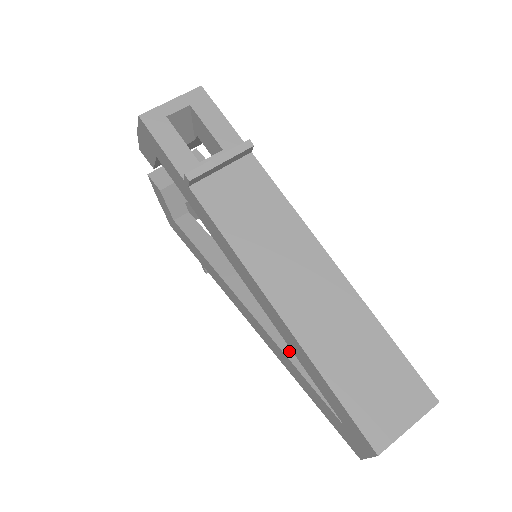
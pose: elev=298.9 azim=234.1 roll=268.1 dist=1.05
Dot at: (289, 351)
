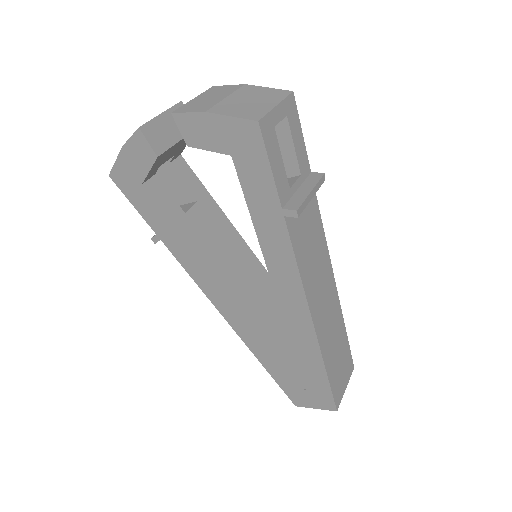
Dot at: (269, 339)
